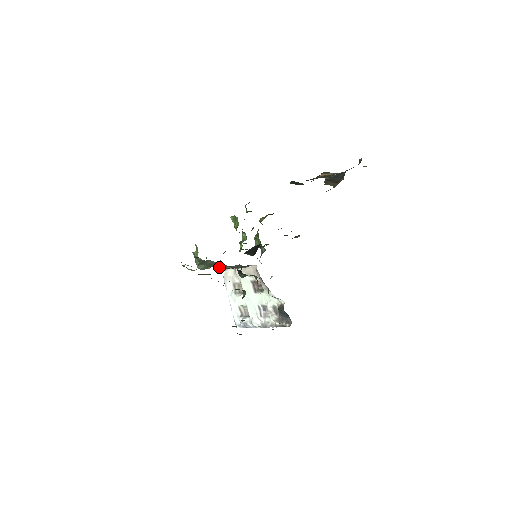
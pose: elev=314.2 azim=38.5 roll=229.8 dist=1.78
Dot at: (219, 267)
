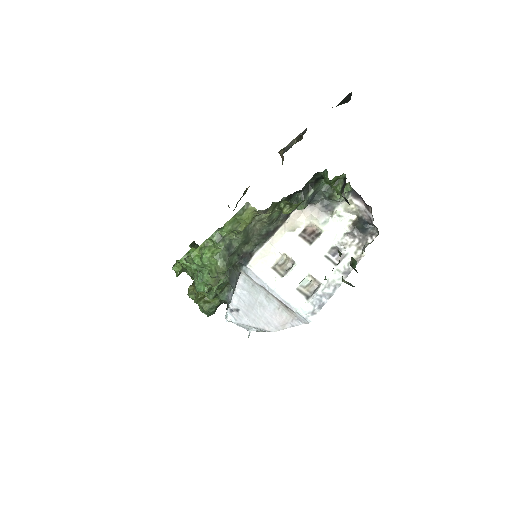
Dot at: occluded
